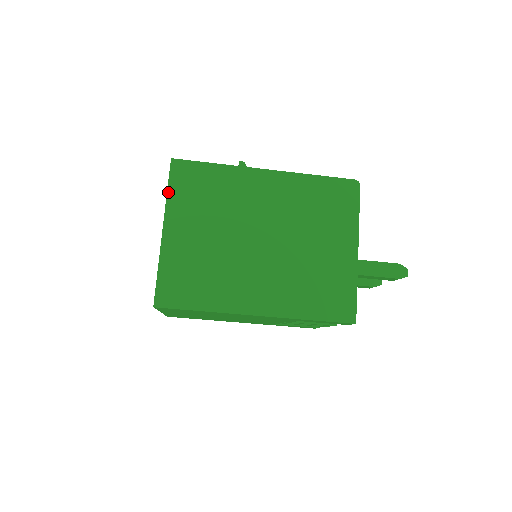
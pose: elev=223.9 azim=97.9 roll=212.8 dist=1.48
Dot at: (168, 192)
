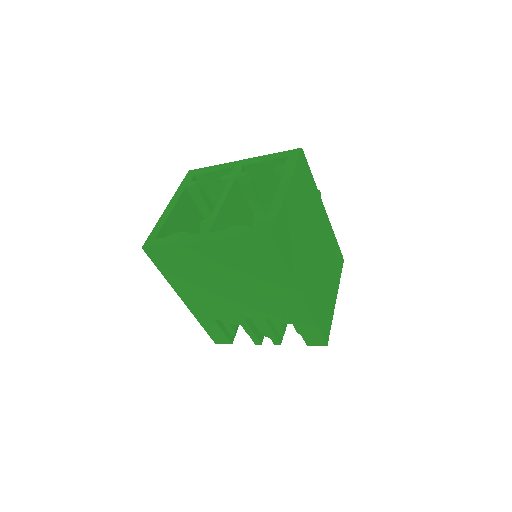
Dot at: (296, 166)
